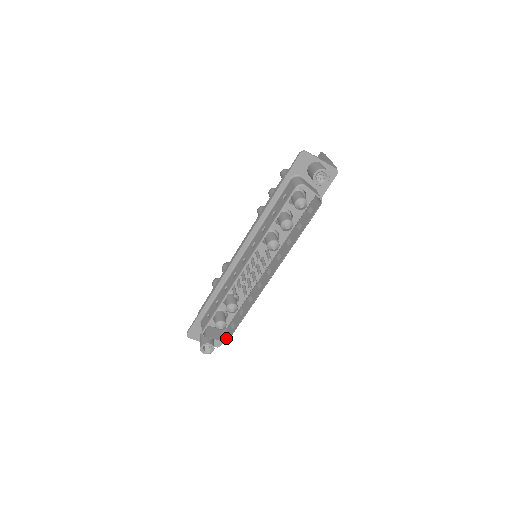
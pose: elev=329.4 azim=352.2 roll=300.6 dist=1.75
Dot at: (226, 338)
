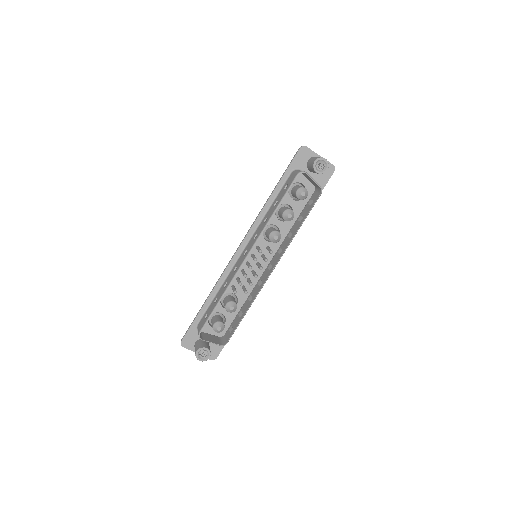
Dot at: (223, 343)
